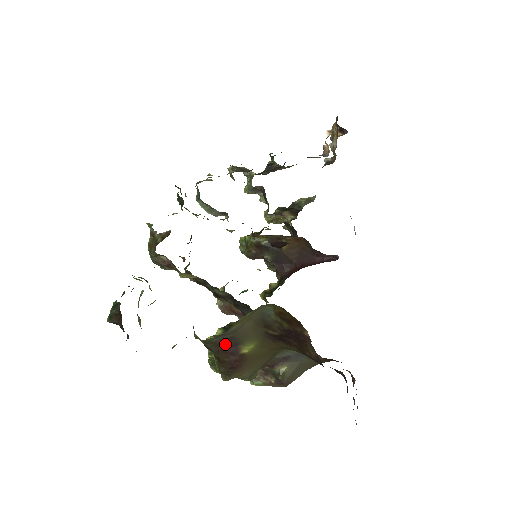
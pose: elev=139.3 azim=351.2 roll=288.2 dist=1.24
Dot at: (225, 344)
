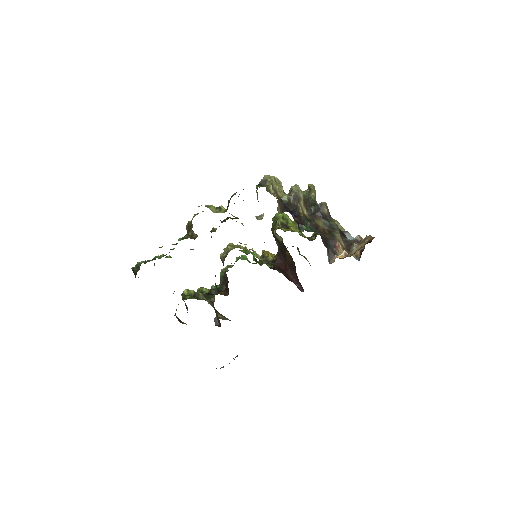
Dot at: occluded
